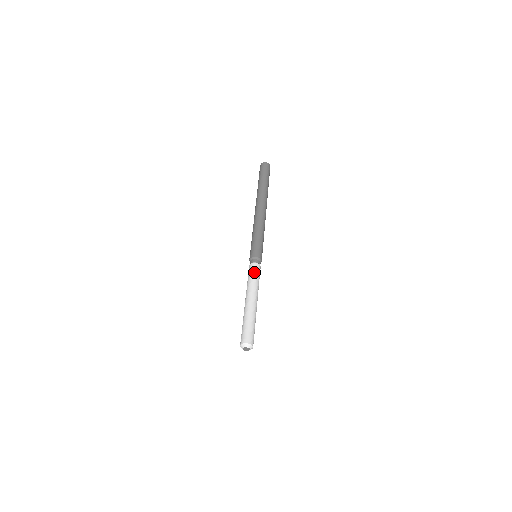
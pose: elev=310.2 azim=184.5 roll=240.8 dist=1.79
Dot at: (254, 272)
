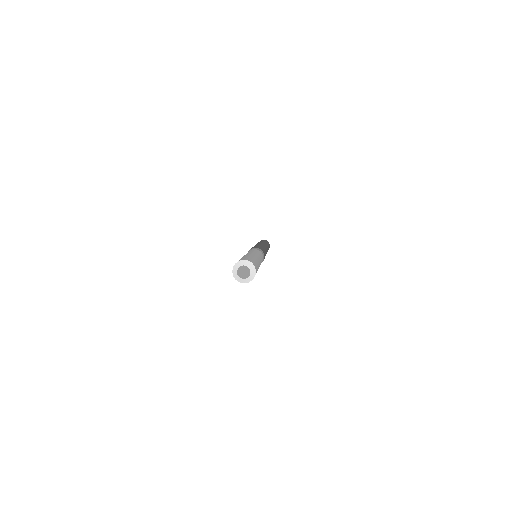
Dot at: (256, 250)
